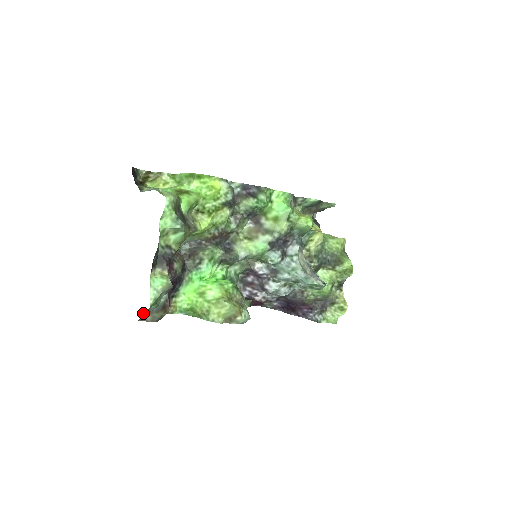
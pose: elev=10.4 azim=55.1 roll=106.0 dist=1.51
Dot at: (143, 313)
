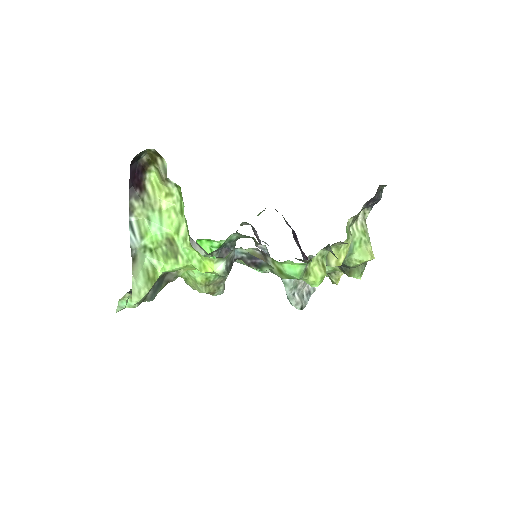
Dot at: occluded
